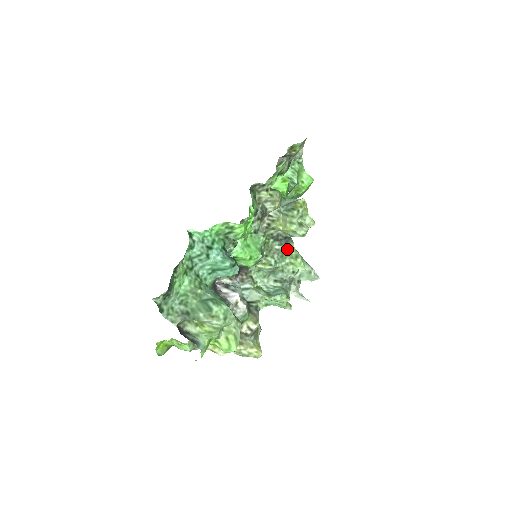
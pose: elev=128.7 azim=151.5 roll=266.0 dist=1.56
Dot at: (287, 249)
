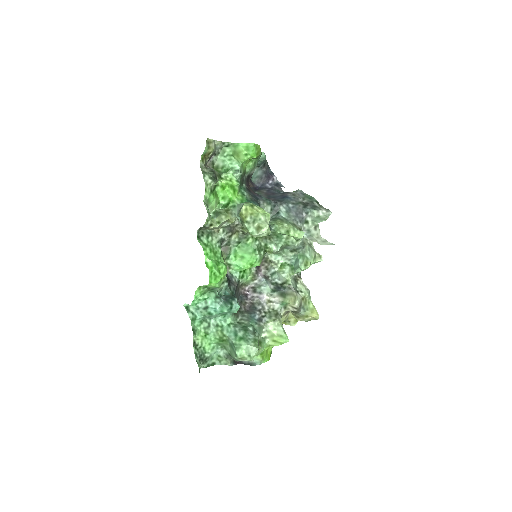
Dot at: (275, 232)
